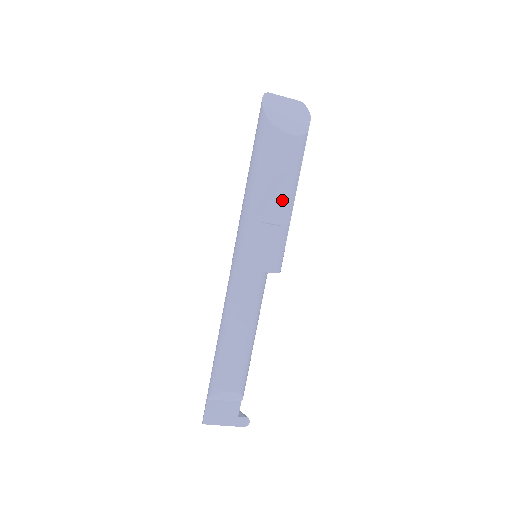
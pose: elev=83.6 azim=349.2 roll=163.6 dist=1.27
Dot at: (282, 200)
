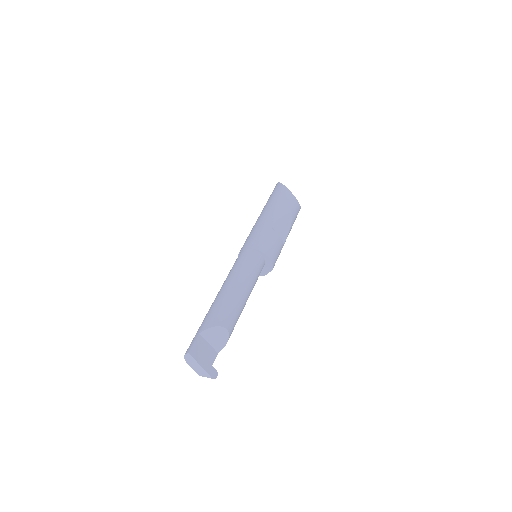
Dot at: (285, 229)
